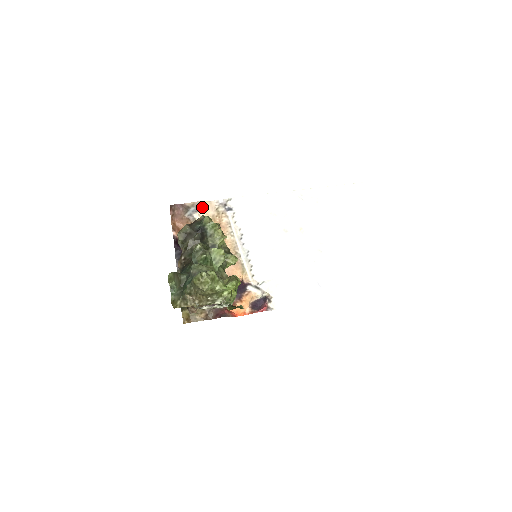
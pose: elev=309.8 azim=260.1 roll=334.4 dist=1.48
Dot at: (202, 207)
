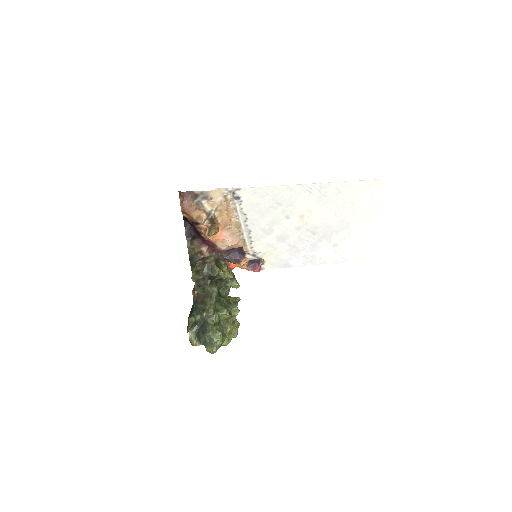
Dot at: (211, 197)
